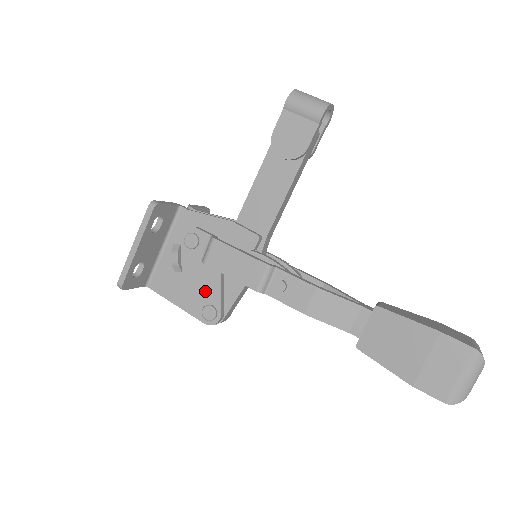
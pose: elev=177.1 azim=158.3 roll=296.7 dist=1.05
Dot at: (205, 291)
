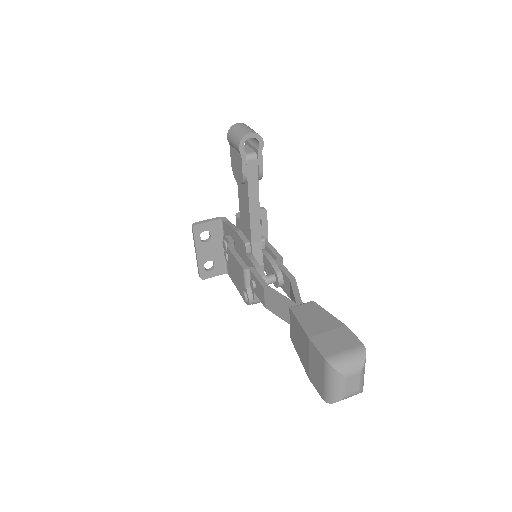
Dot at: occluded
